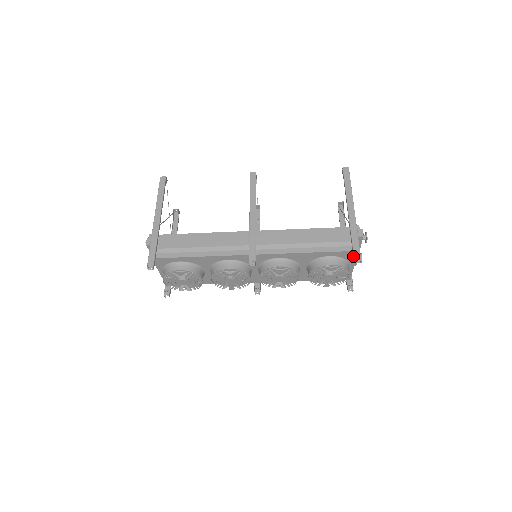
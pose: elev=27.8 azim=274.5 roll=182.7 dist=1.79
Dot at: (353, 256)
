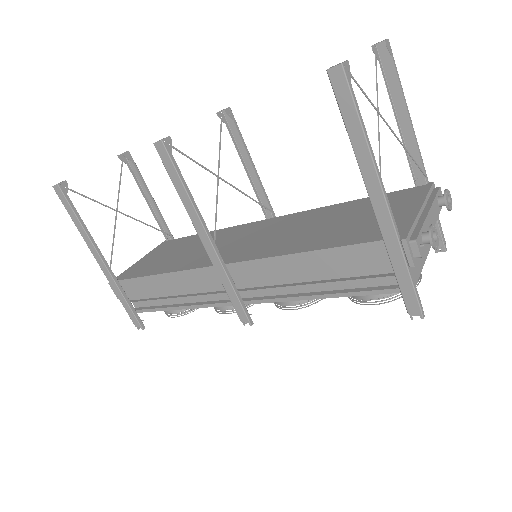
Dot at: (406, 309)
